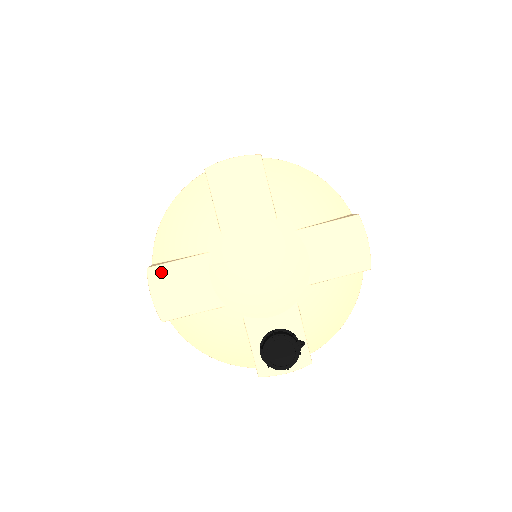
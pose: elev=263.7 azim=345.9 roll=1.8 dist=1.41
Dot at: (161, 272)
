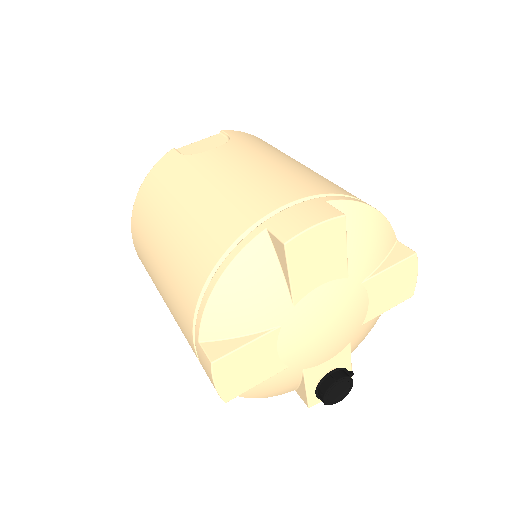
Dot at: (227, 362)
